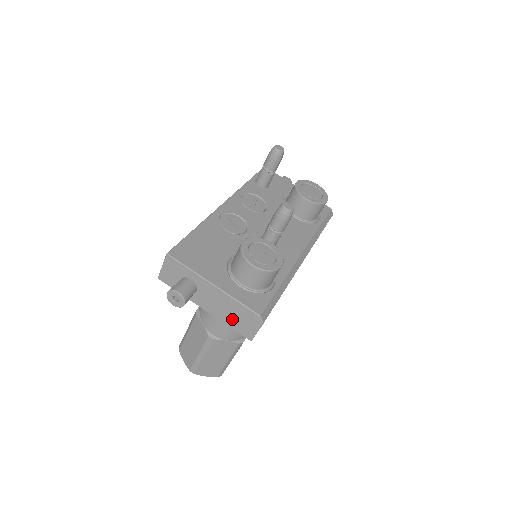
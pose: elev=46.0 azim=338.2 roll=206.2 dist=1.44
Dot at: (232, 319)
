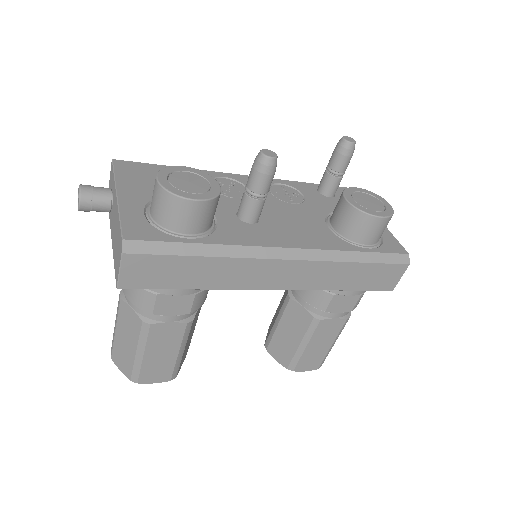
Dot at: (116, 249)
